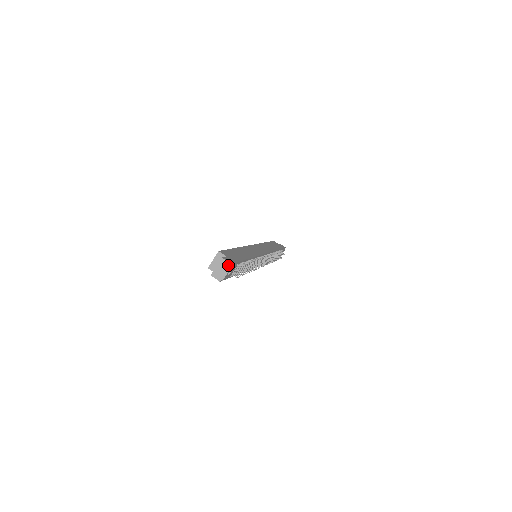
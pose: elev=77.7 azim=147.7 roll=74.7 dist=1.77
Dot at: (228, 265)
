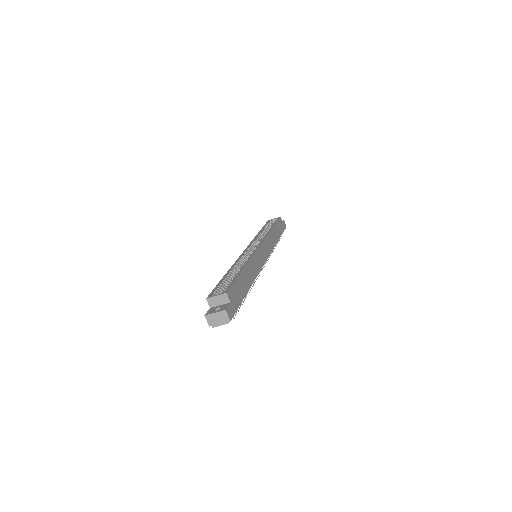
Dot at: (227, 320)
